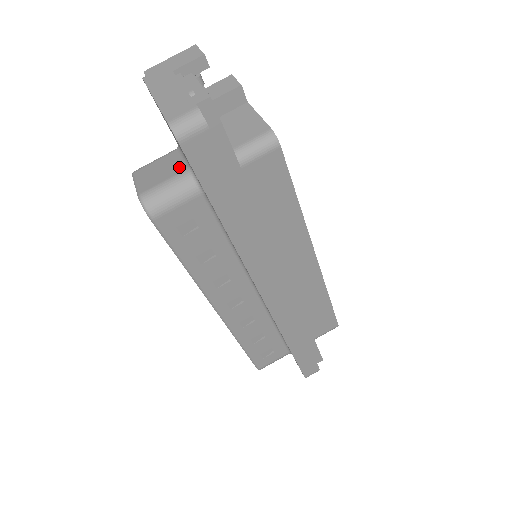
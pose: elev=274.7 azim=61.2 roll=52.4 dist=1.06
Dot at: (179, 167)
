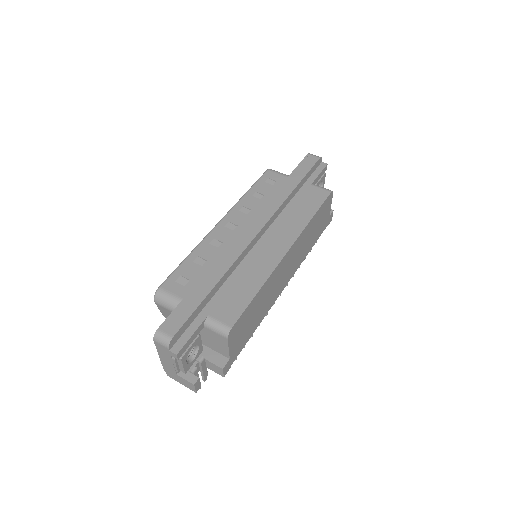
Dot at: occluded
